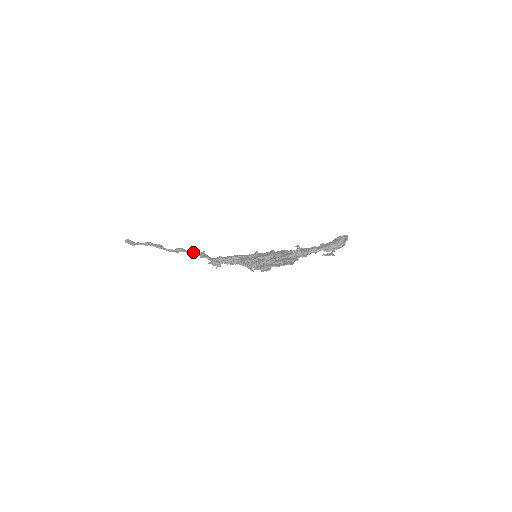
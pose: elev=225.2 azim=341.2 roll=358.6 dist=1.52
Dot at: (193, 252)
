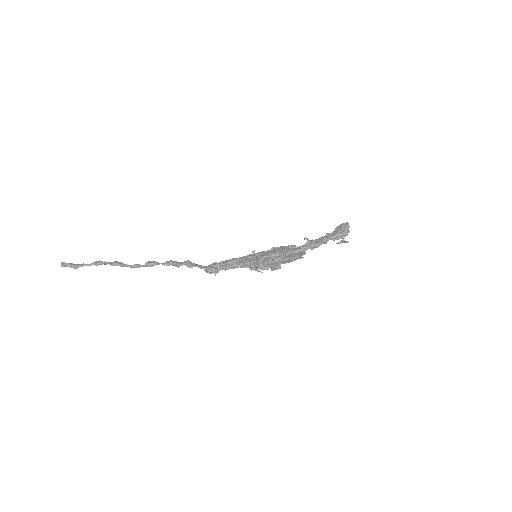
Dot at: (173, 263)
